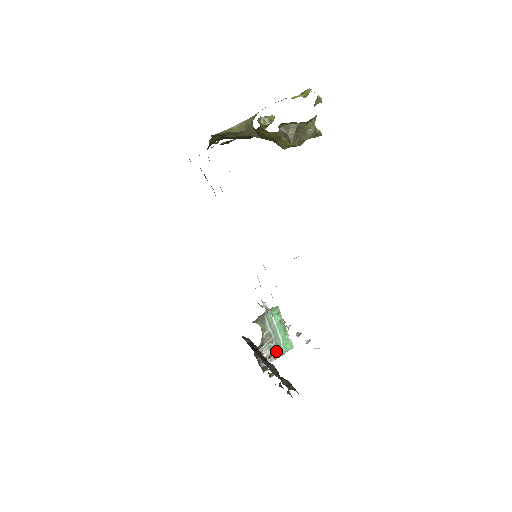
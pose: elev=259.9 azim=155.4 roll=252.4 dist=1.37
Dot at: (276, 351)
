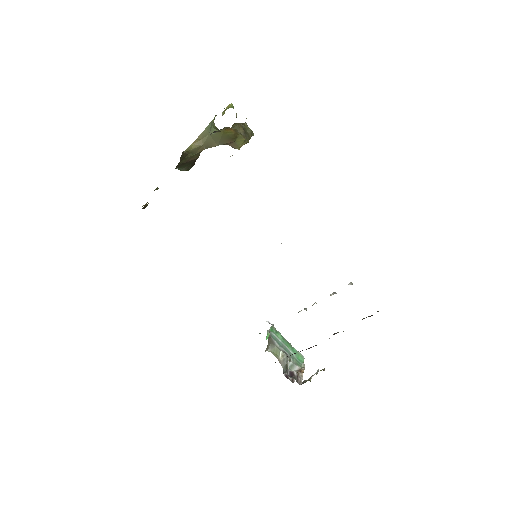
Dot at: (297, 367)
